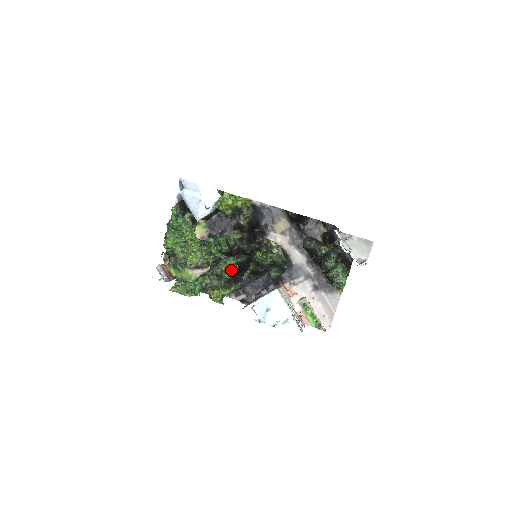
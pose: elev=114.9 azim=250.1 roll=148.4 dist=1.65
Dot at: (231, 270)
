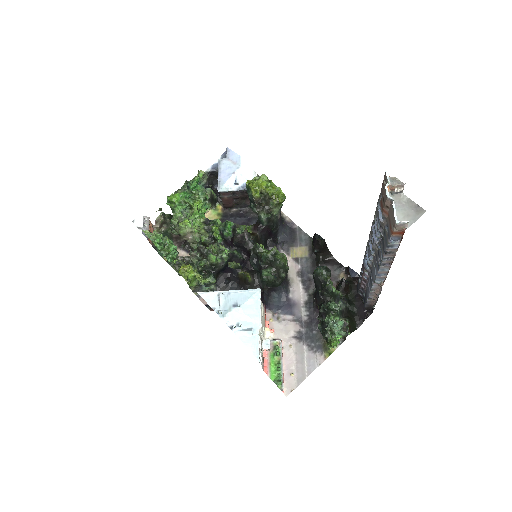
Dot at: (220, 257)
